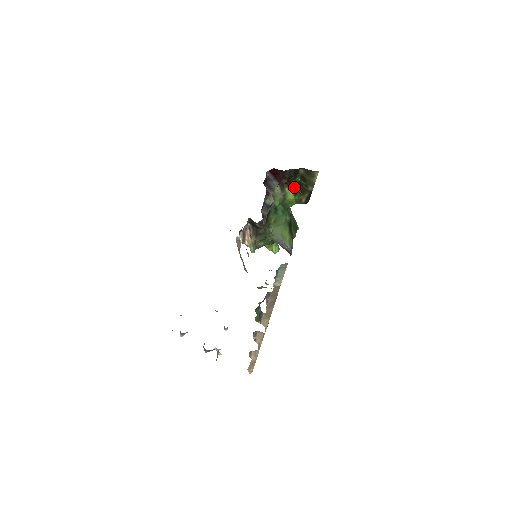
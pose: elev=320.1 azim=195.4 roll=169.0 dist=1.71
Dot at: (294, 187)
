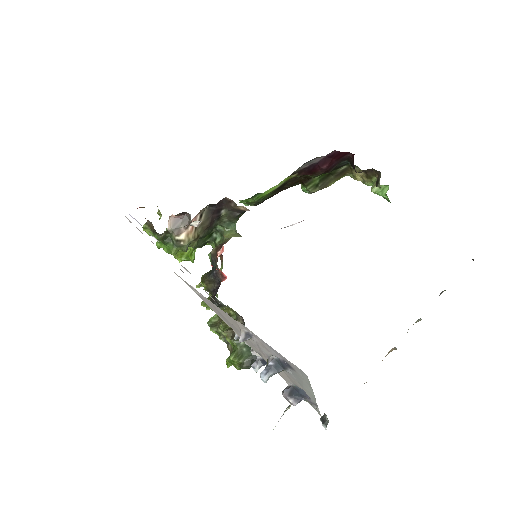
Dot at: (289, 181)
